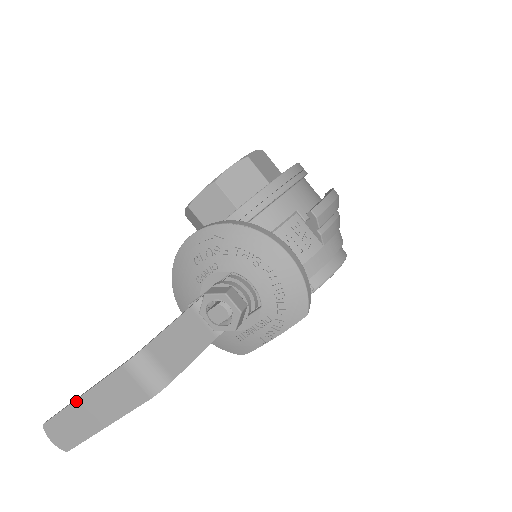
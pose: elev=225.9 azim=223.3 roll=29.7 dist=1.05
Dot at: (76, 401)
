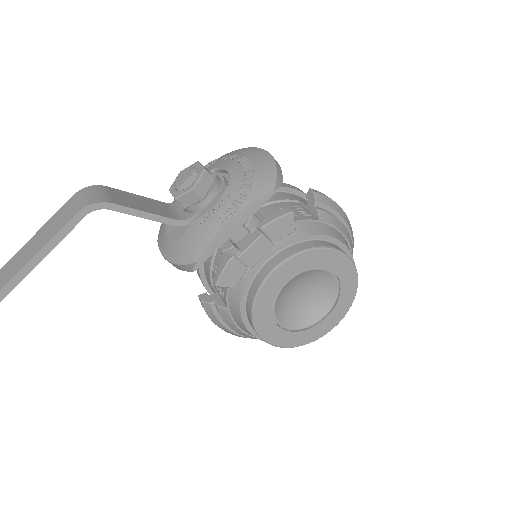
Dot at: (8, 262)
